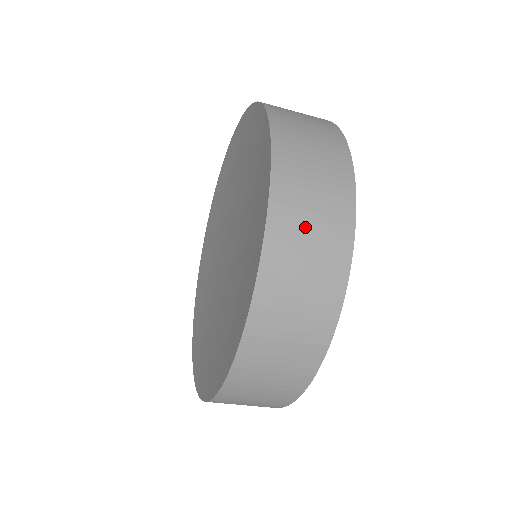
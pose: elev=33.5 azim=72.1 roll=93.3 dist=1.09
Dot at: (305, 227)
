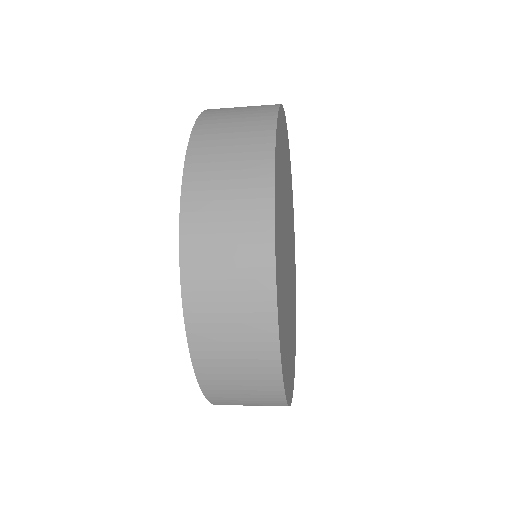
Dot at: (237, 392)
